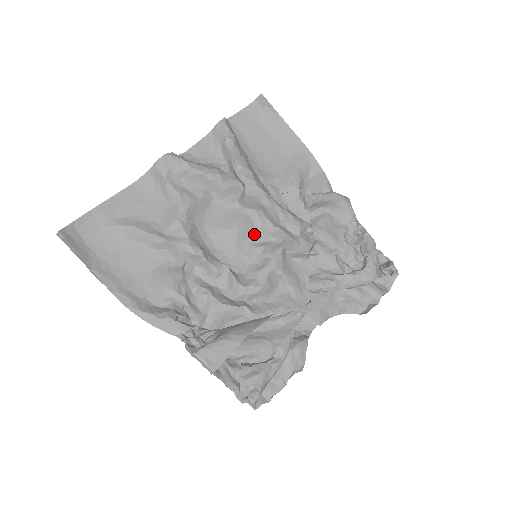
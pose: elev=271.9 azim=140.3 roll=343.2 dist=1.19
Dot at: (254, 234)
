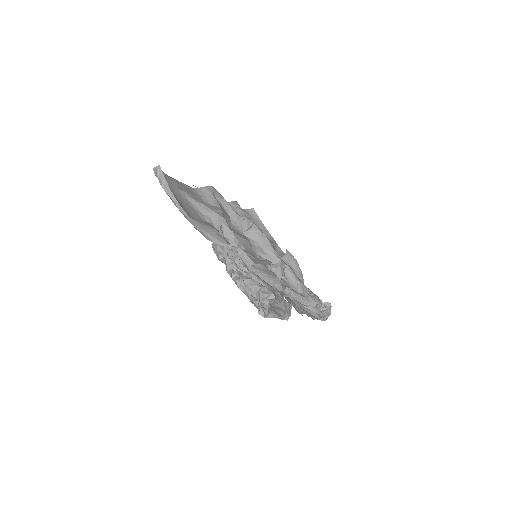
Dot at: (252, 250)
